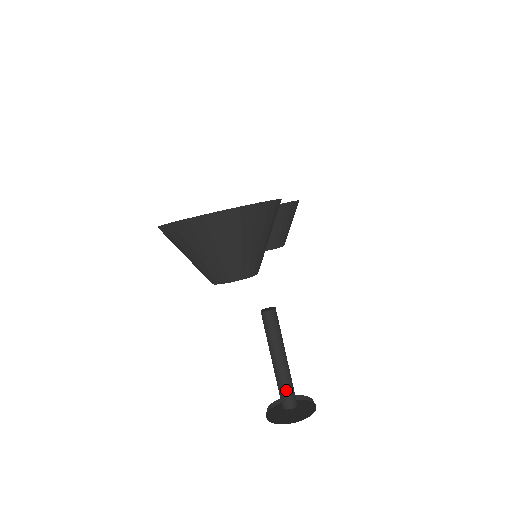
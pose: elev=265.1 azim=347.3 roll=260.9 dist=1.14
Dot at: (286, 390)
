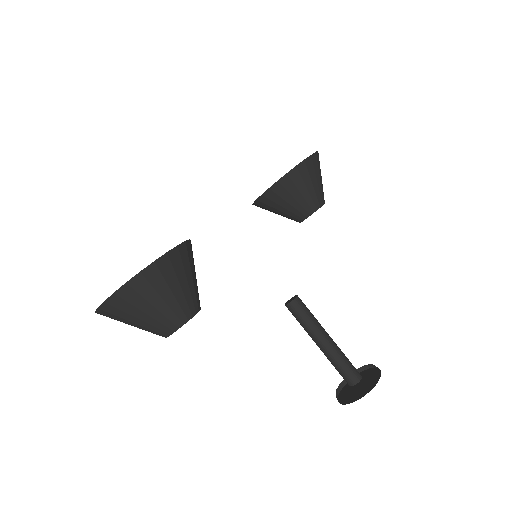
Dot at: (340, 370)
